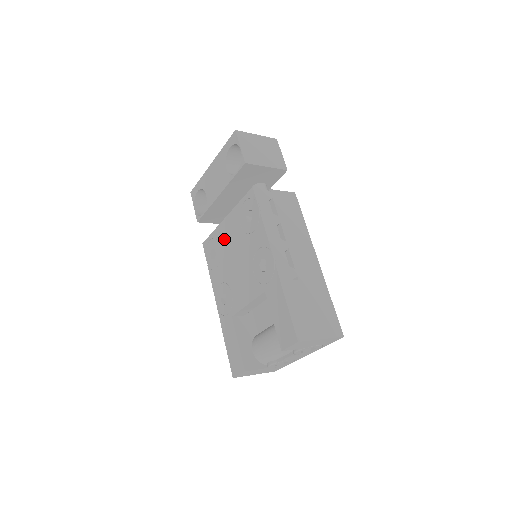
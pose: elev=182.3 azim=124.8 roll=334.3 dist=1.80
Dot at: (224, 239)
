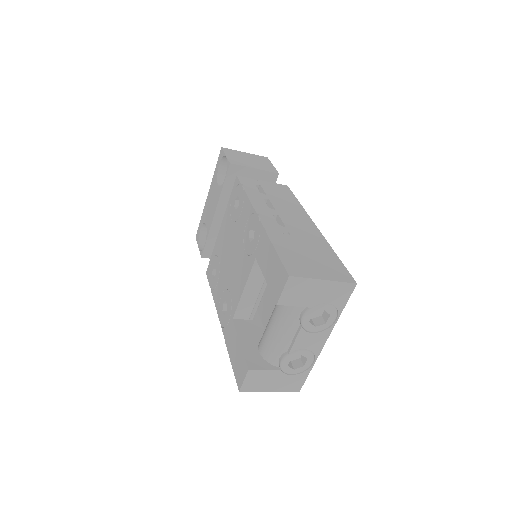
Dot at: (221, 247)
